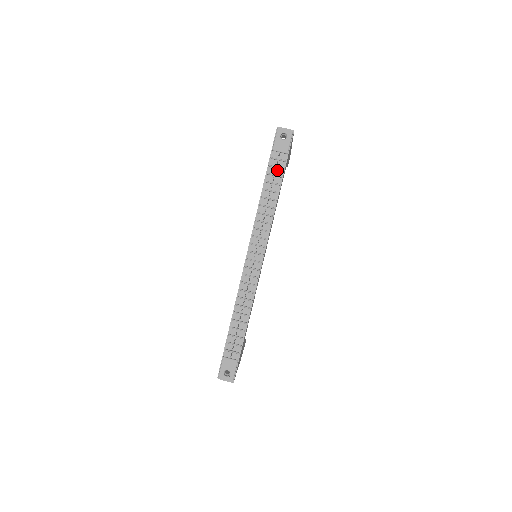
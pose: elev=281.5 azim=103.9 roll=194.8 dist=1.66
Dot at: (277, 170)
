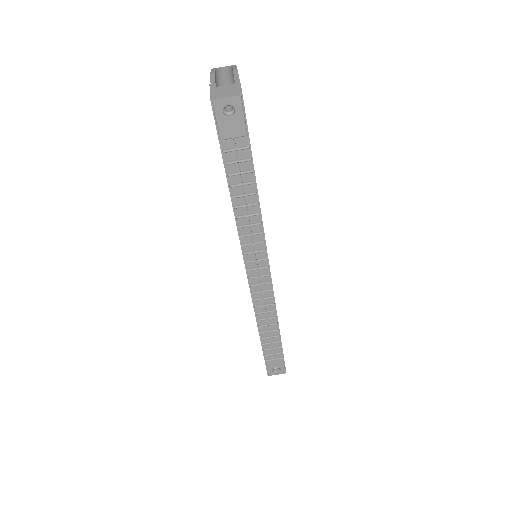
Dot at: (241, 164)
